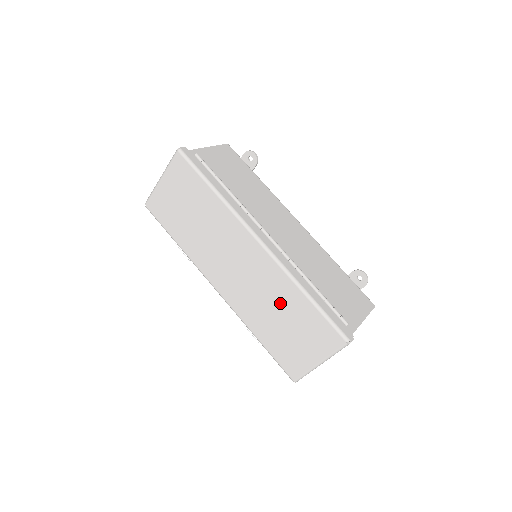
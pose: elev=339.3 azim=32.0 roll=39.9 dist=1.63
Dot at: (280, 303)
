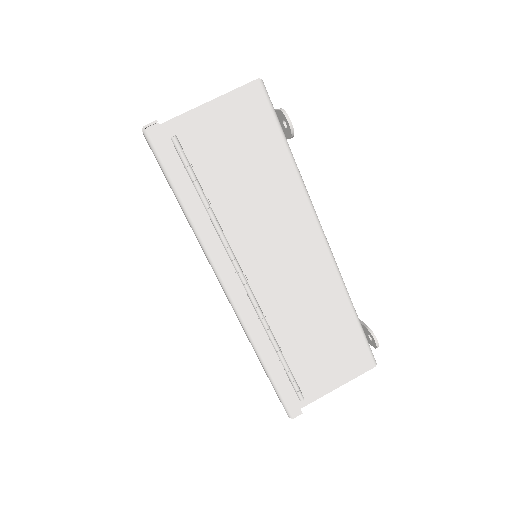
Dot at: occluded
